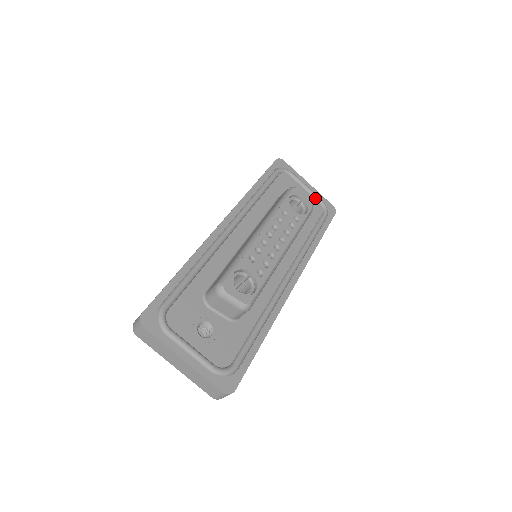
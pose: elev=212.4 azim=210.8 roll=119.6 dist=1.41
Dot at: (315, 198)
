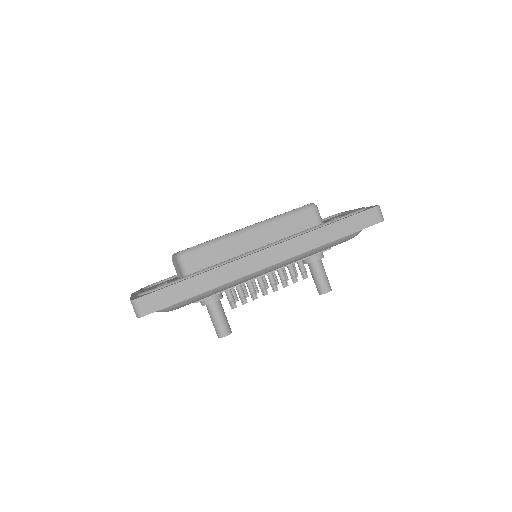
Dot at: occluded
